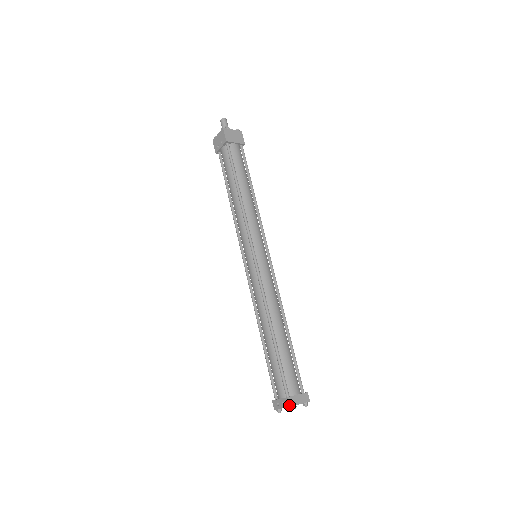
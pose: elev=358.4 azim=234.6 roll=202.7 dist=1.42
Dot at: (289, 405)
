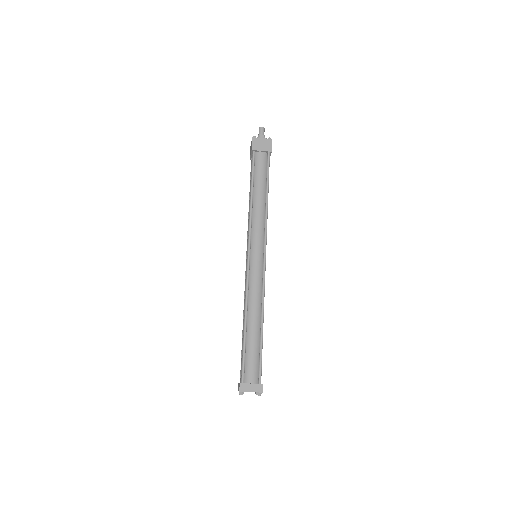
Dot at: (239, 390)
